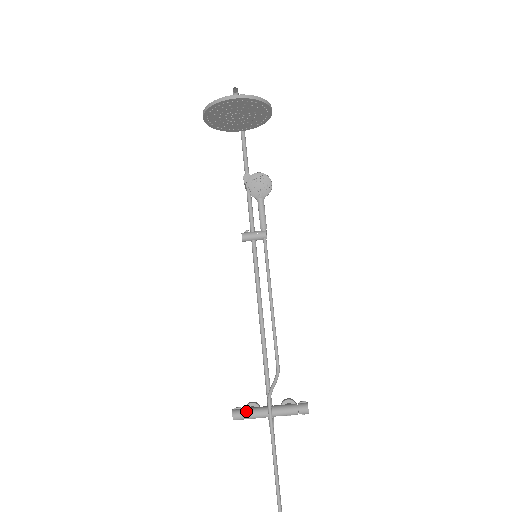
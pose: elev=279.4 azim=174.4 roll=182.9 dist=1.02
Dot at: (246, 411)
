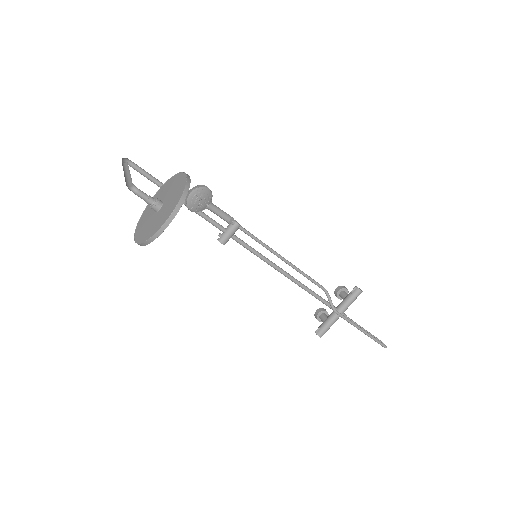
Dot at: (325, 327)
